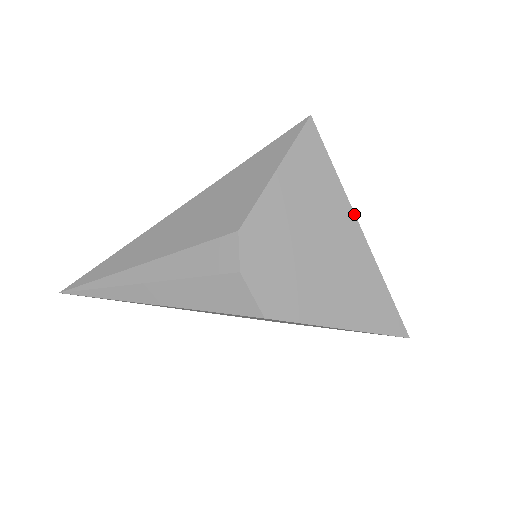
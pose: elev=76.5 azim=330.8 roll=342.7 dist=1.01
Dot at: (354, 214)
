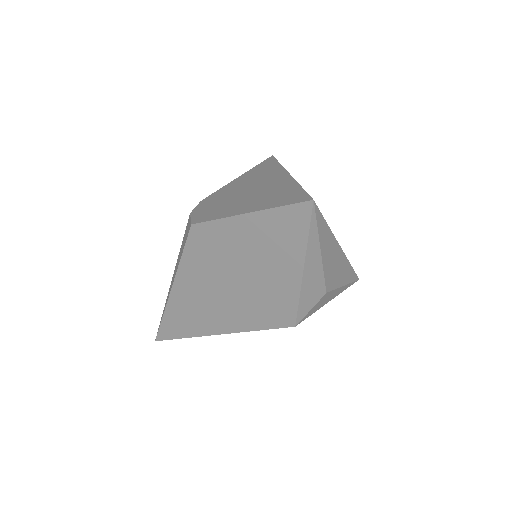
Dot at: (286, 170)
